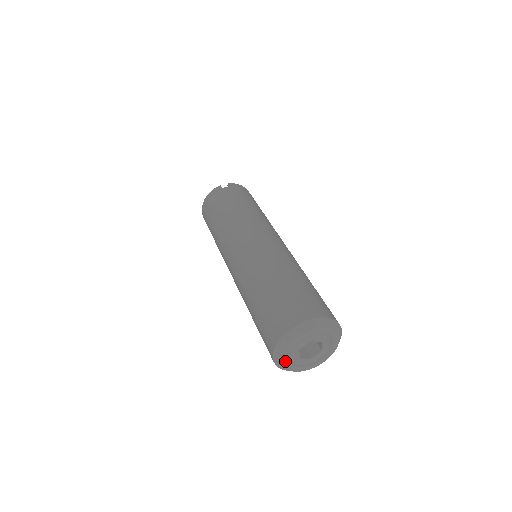
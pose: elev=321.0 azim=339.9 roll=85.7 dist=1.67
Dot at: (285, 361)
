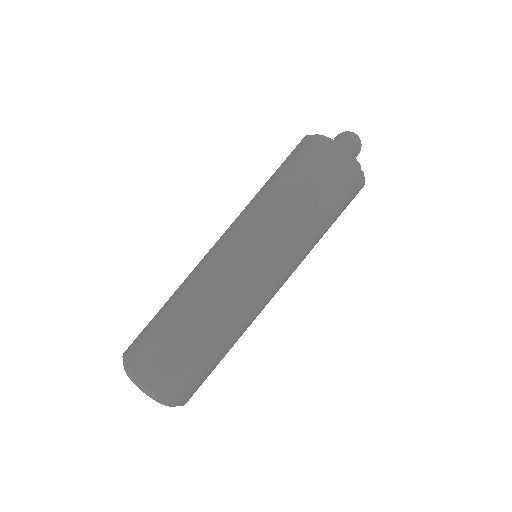
Dot at: occluded
